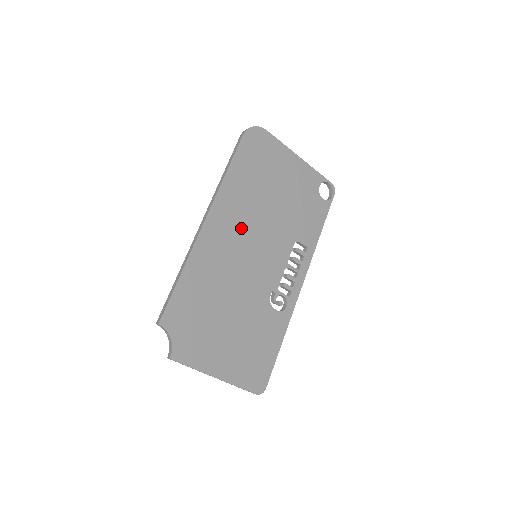
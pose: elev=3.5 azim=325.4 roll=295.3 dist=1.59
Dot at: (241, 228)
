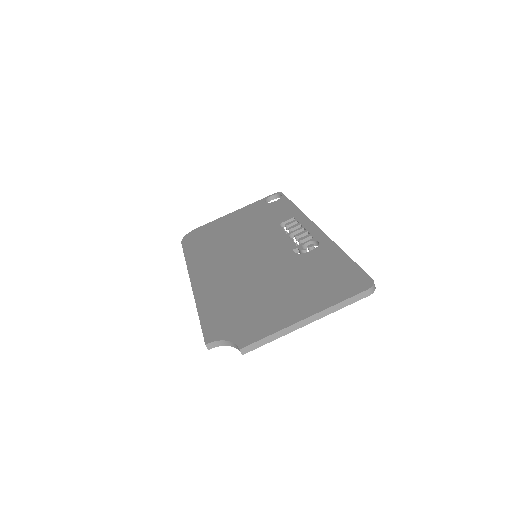
Dot at: (224, 260)
